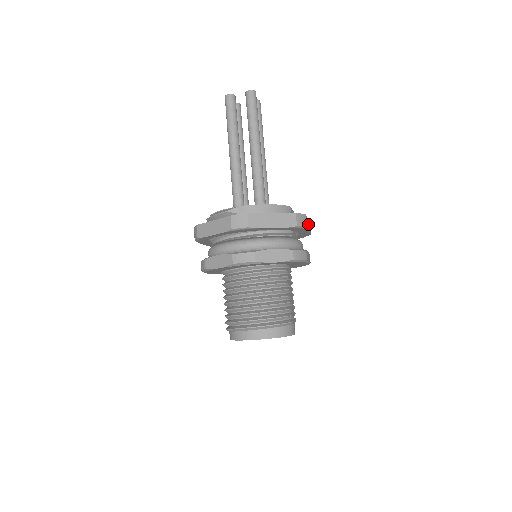
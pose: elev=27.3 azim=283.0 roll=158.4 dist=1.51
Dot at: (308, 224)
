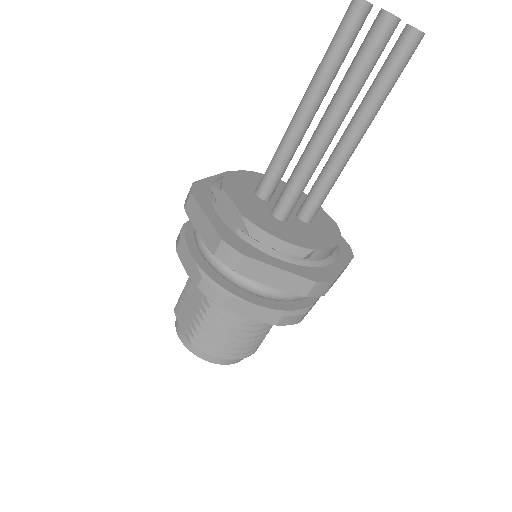
Dot at: occluded
